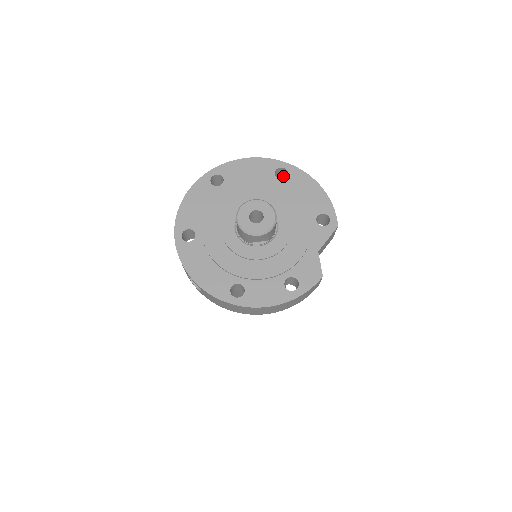
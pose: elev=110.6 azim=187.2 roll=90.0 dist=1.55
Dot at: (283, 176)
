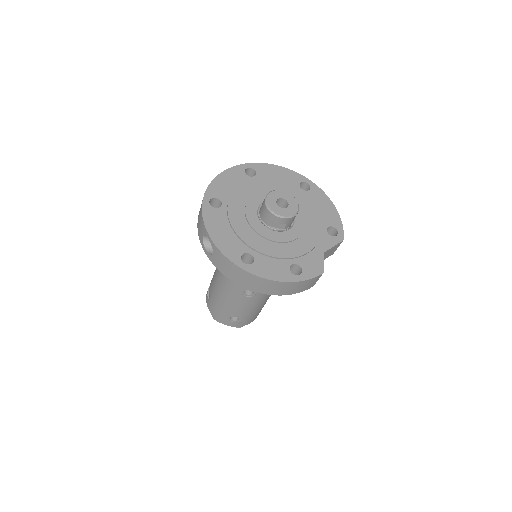
Dot at: occluded
